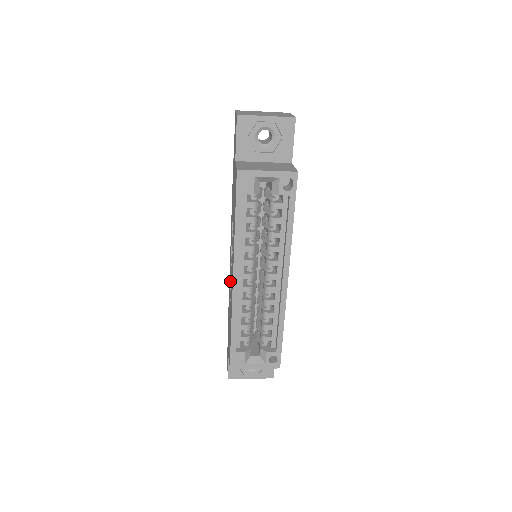
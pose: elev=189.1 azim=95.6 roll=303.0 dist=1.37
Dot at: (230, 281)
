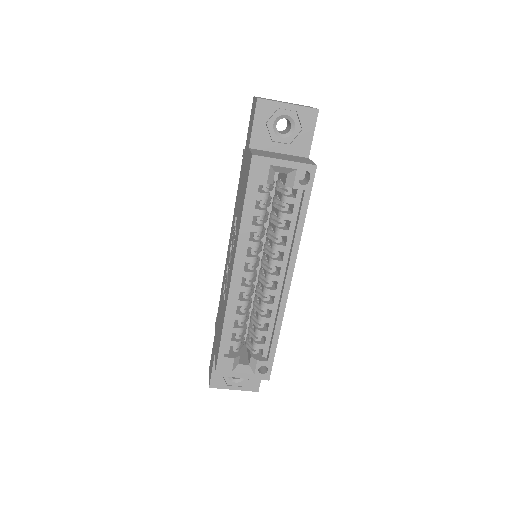
Dot at: (225, 280)
